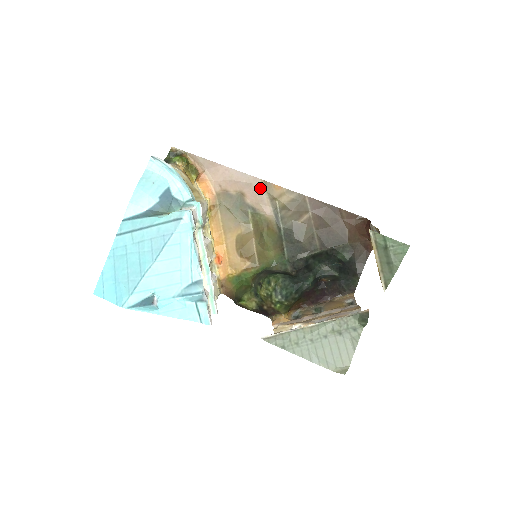
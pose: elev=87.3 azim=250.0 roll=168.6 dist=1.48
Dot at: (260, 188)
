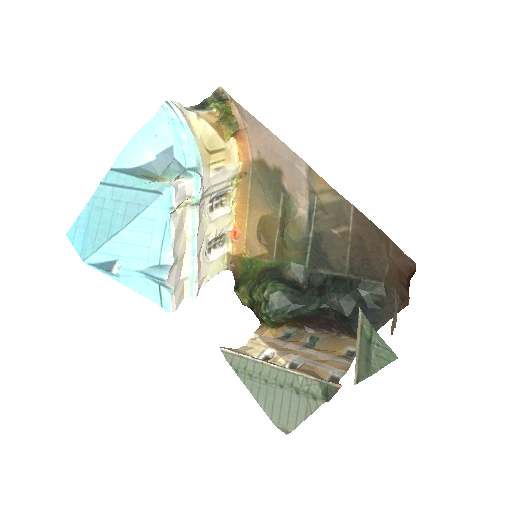
Dot at: (302, 173)
